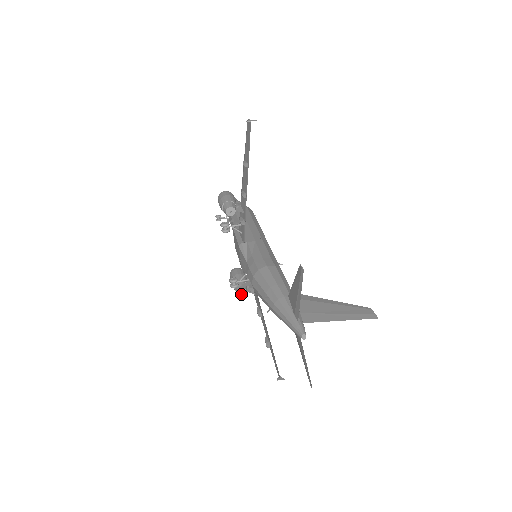
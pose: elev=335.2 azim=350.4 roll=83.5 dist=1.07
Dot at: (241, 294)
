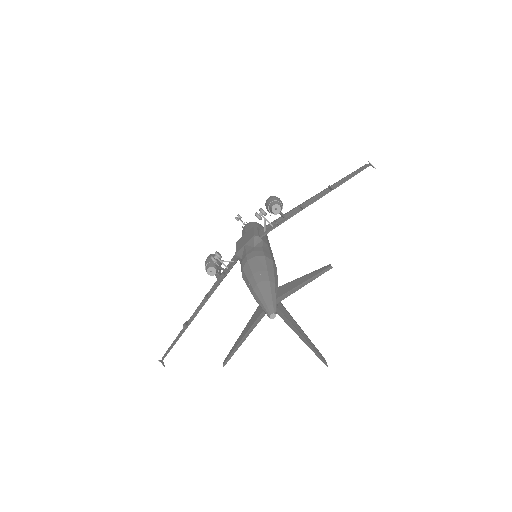
Dot at: (209, 271)
